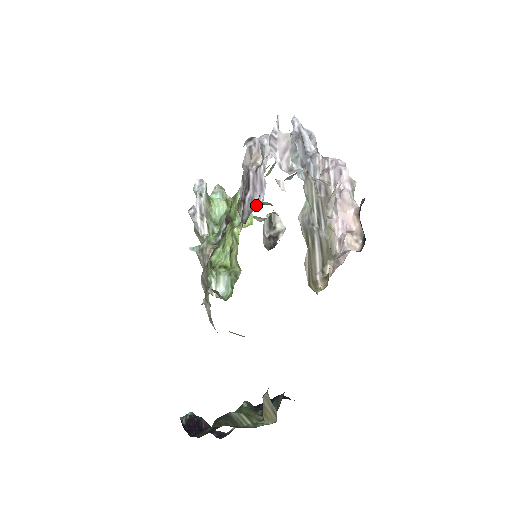
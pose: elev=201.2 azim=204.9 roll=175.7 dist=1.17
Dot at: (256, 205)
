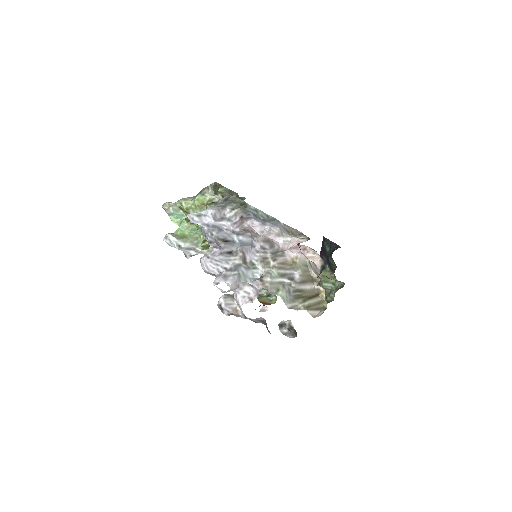
Dot at: (268, 330)
